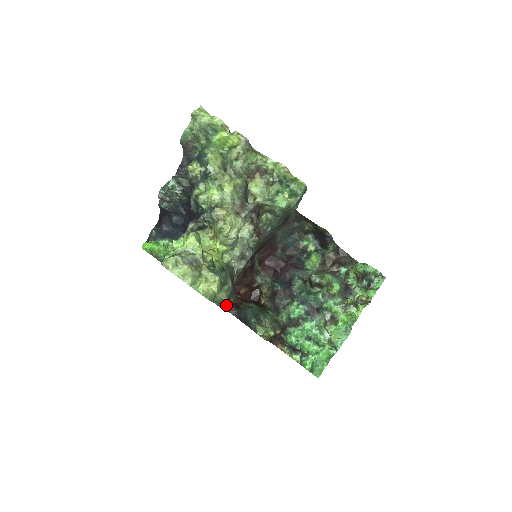
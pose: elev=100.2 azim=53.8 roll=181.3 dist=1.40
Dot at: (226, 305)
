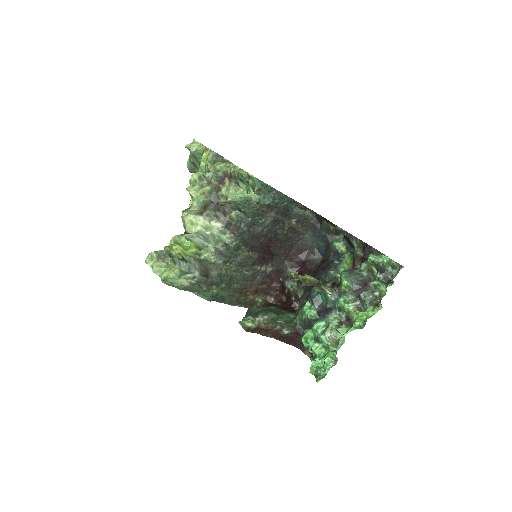
Dot at: (209, 296)
